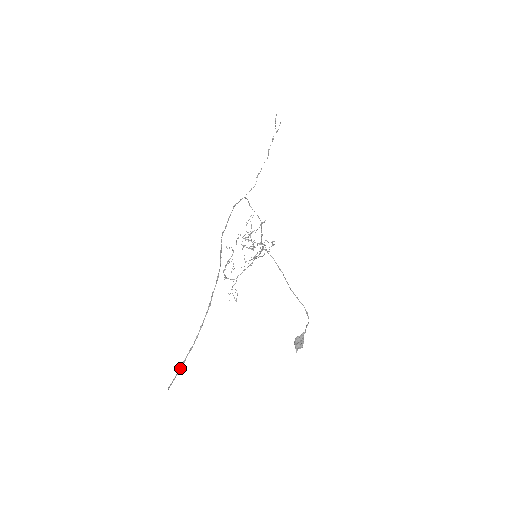
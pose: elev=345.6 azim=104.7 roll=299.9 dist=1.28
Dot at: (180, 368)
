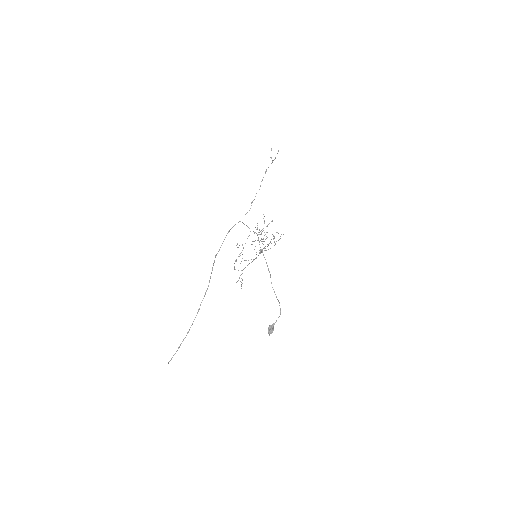
Dot at: (176, 351)
